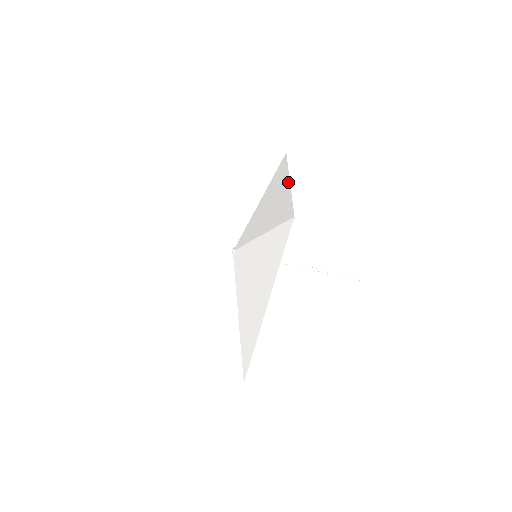
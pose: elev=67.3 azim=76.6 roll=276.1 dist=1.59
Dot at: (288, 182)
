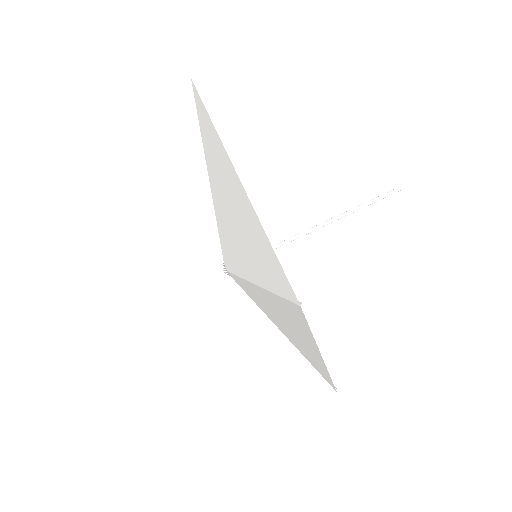
Dot at: occluded
